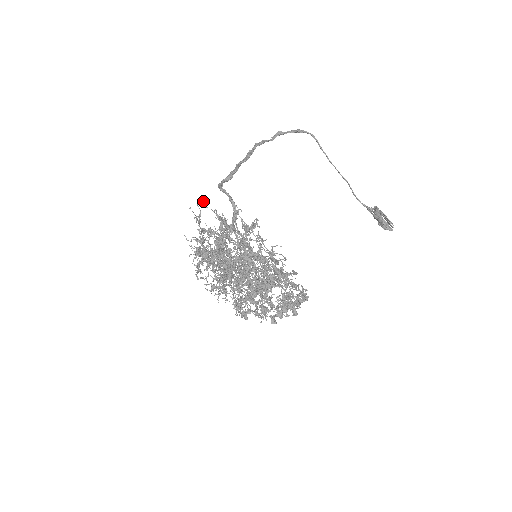
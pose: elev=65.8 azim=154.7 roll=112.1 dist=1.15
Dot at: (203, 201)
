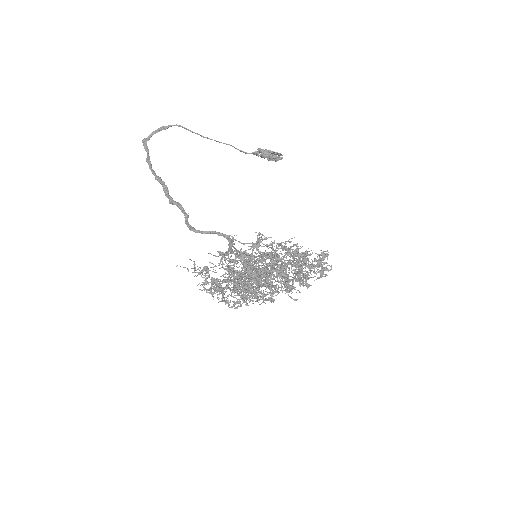
Dot at: occluded
